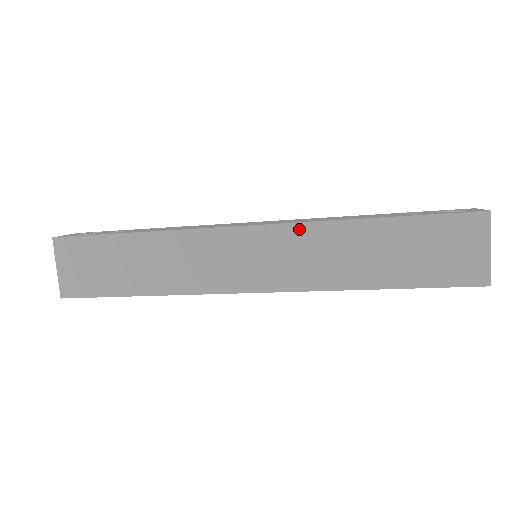
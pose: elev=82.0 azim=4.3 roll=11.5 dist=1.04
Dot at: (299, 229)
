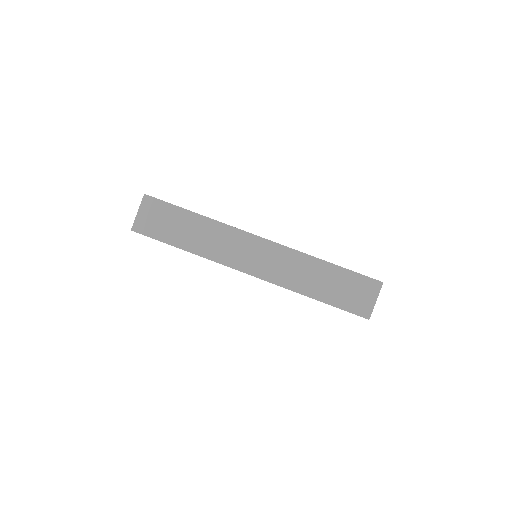
Dot at: (288, 251)
